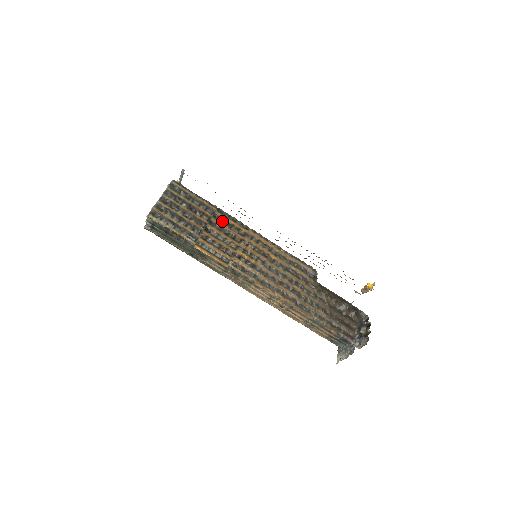
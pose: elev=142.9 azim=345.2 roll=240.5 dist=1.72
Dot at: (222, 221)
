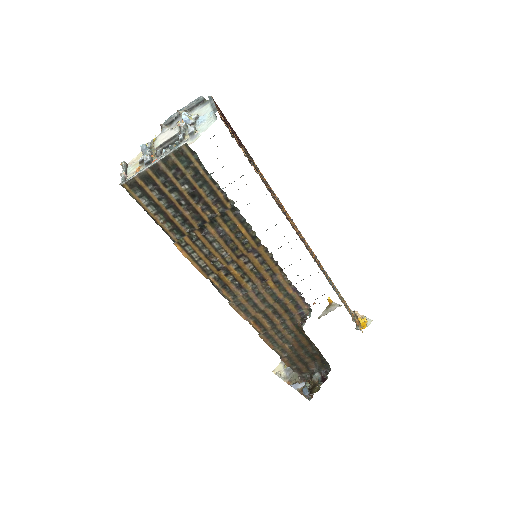
Dot at: (230, 224)
